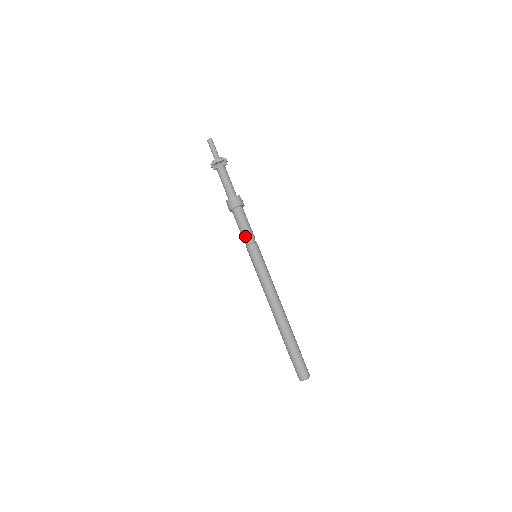
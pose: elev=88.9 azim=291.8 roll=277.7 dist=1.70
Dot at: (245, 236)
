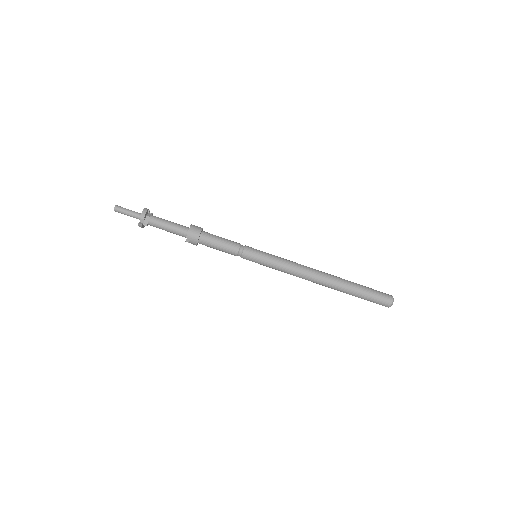
Dot at: (233, 247)
